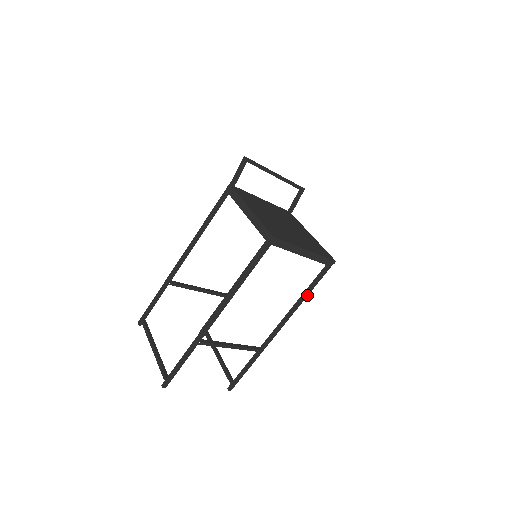
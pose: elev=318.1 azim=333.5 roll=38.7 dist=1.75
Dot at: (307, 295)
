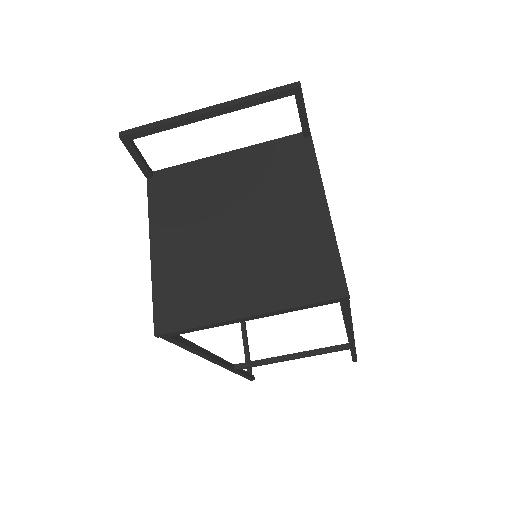
Dot at: (350, 320)
